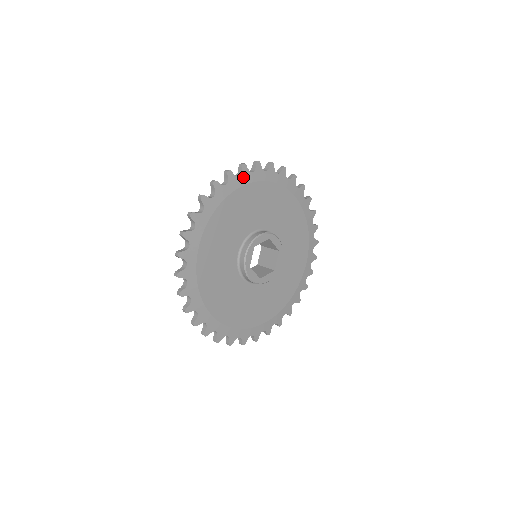
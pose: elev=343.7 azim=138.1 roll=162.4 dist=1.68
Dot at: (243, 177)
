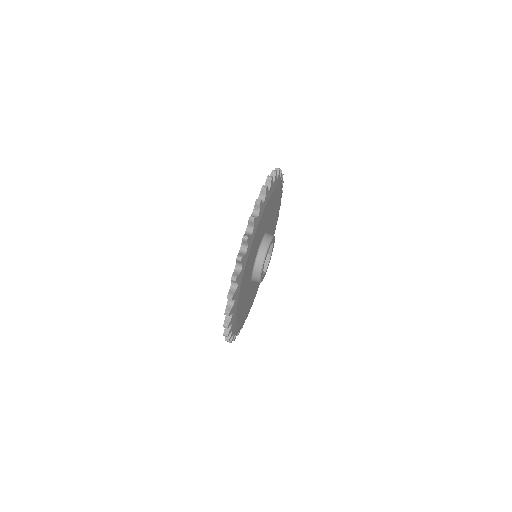
Dot at: (278, 180)
